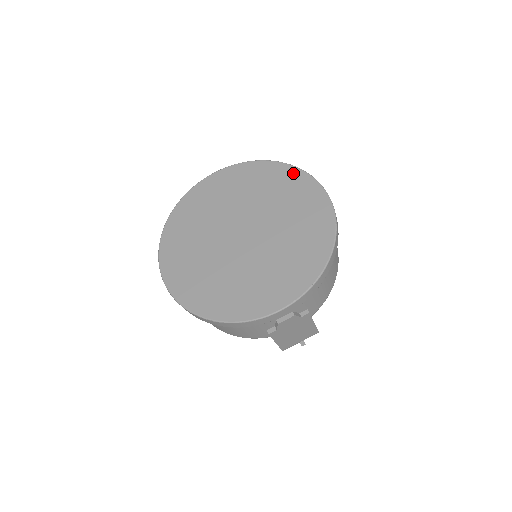
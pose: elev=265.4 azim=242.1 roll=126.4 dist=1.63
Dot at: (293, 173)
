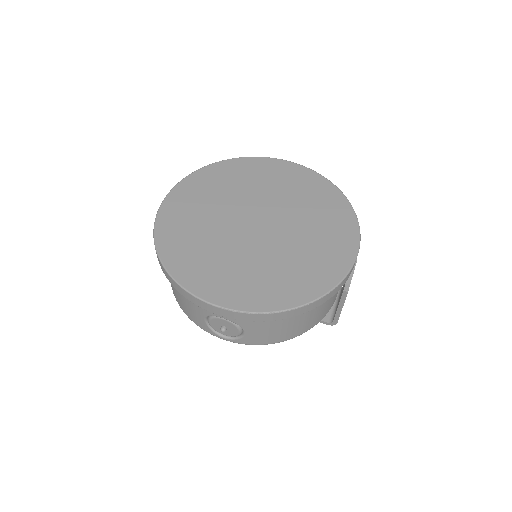
Dot at: (246, 162)
